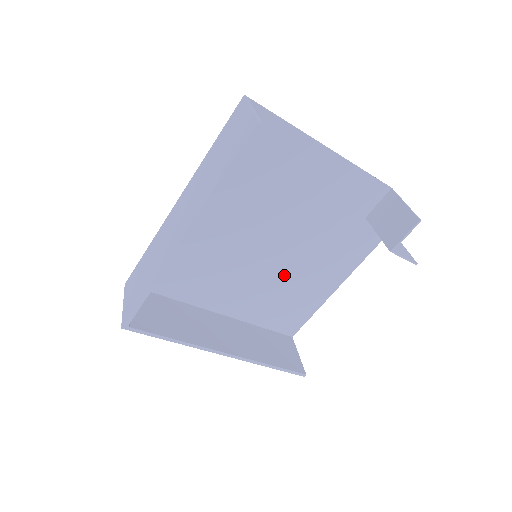
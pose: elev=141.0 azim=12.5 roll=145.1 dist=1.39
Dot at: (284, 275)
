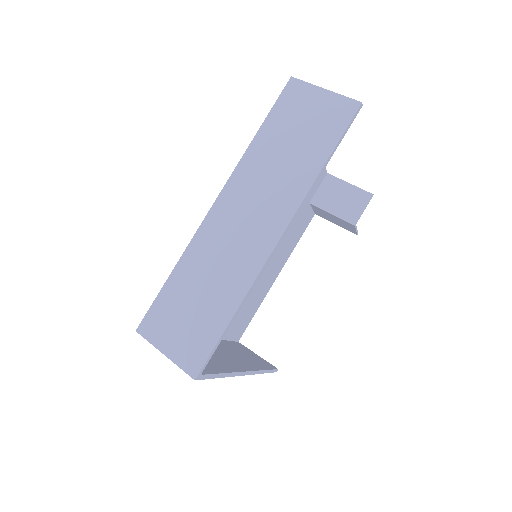
Dot at: occluded
